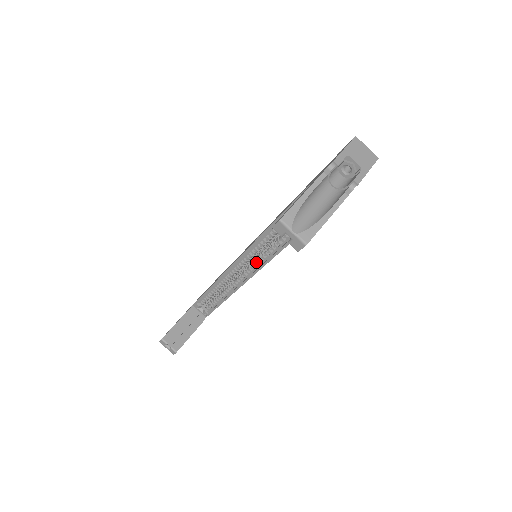
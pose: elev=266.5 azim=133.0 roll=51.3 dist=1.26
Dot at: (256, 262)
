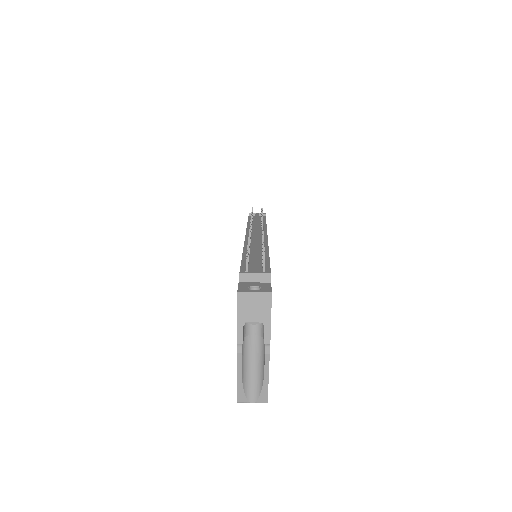
Dot at: occluded
